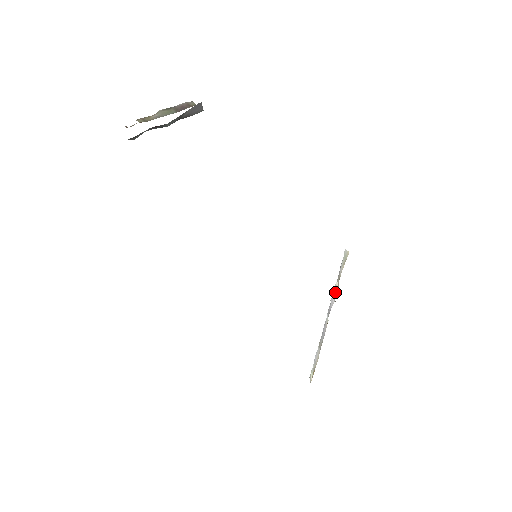
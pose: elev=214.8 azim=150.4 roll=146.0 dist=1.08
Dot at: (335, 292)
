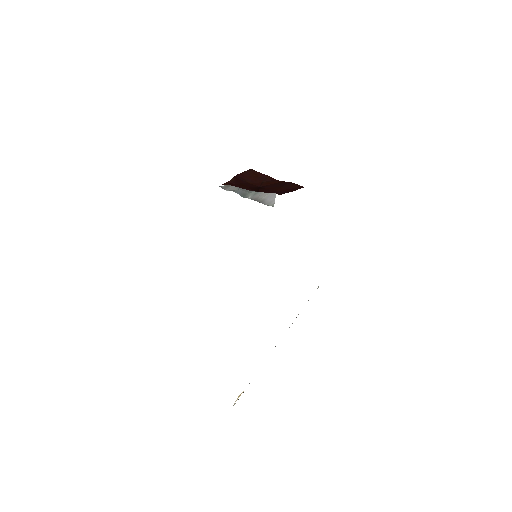
Dot at: occluded
